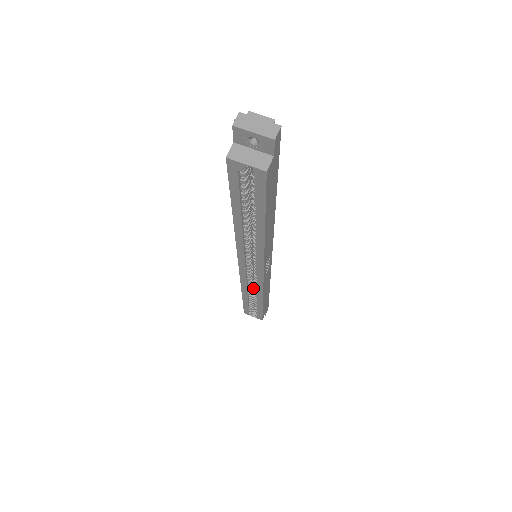
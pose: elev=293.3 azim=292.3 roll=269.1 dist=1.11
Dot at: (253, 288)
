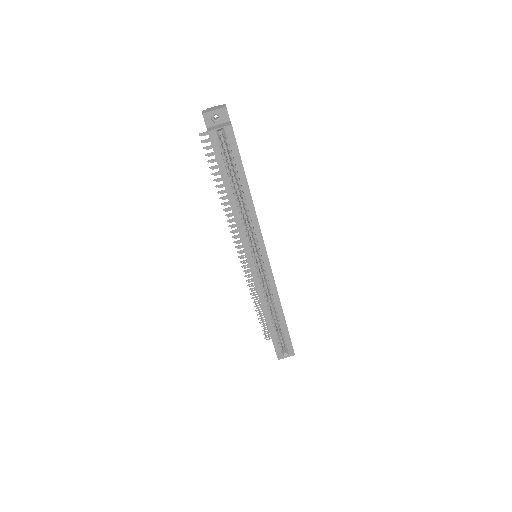
Dot at: (270, 306)
